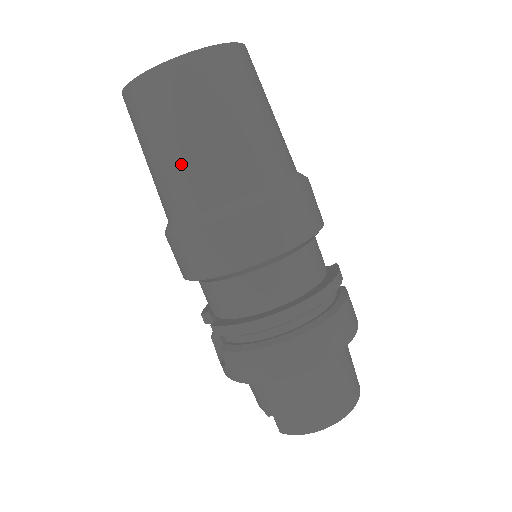
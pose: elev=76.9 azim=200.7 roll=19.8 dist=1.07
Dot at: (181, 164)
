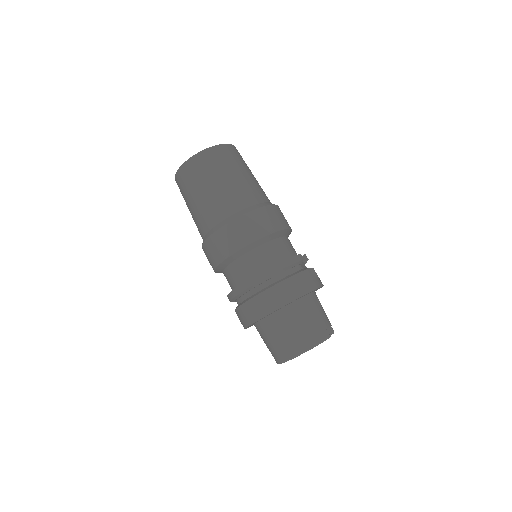
Dot at: (194, 213)
